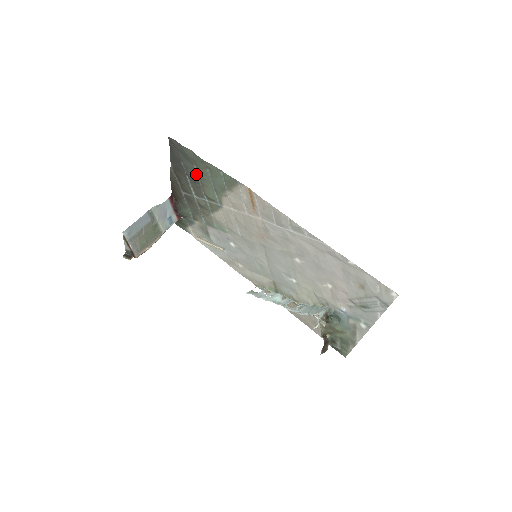
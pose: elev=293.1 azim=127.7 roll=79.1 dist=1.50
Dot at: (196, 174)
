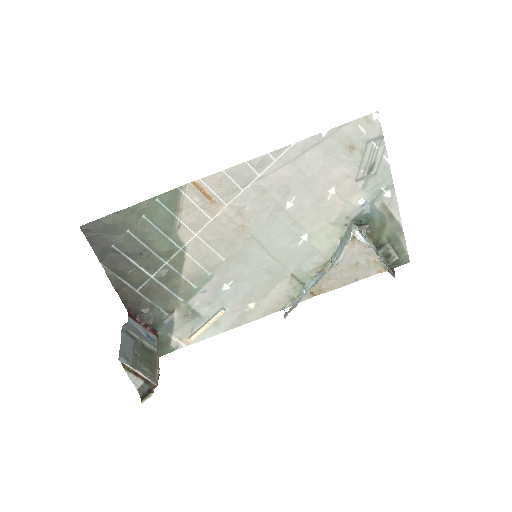
Dot at: (135, 241)
